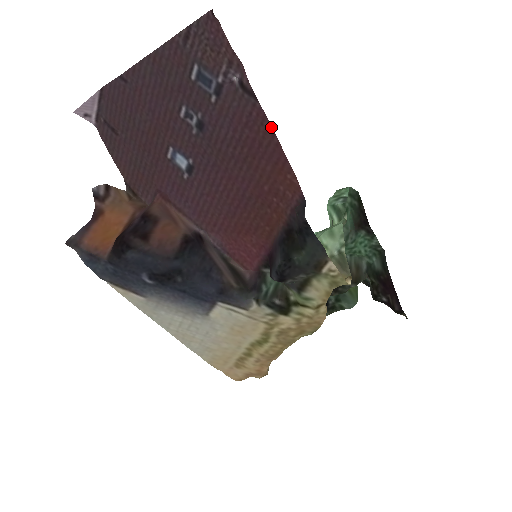
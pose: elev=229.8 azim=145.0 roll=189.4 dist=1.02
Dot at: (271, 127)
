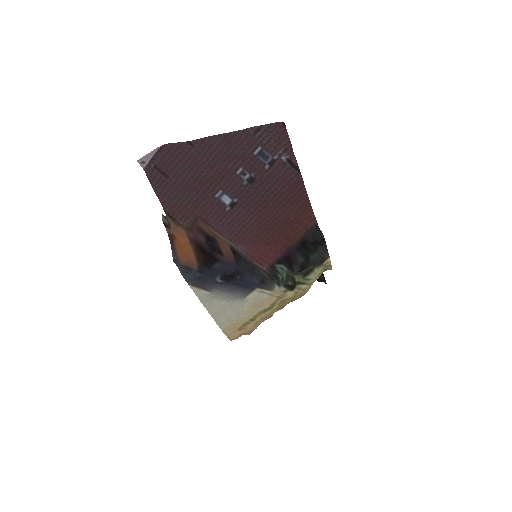
Dot at: occluded
